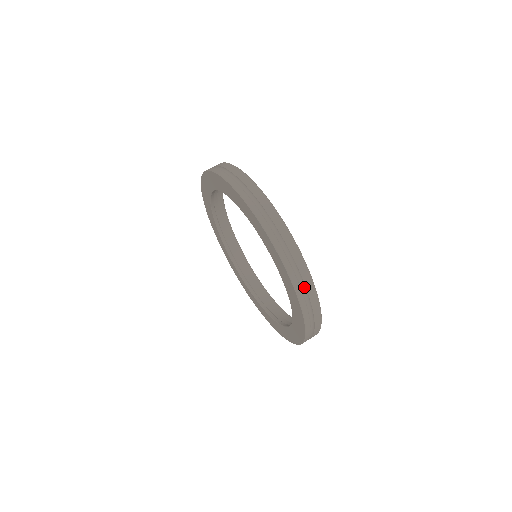
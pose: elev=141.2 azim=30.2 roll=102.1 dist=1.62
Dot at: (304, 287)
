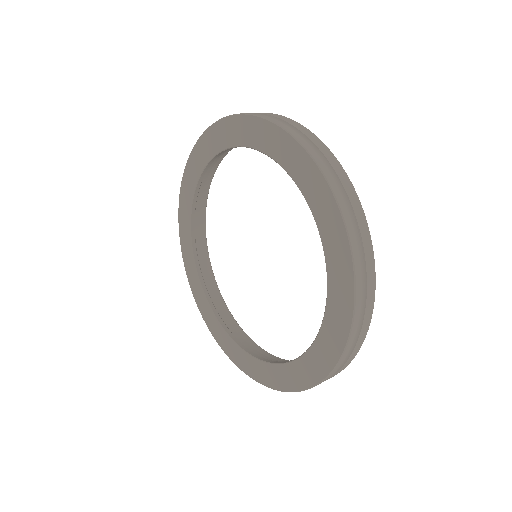
Dot at: (363, 281)
